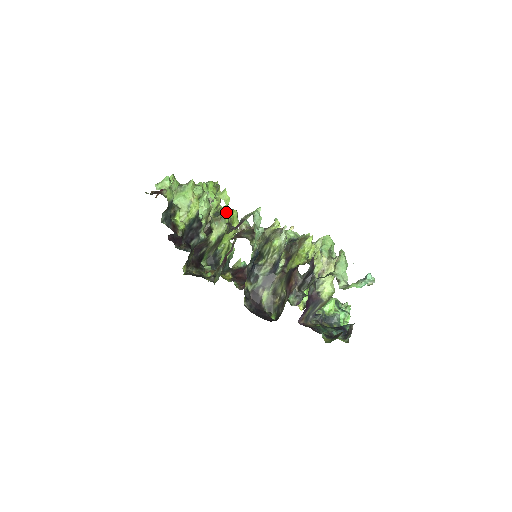
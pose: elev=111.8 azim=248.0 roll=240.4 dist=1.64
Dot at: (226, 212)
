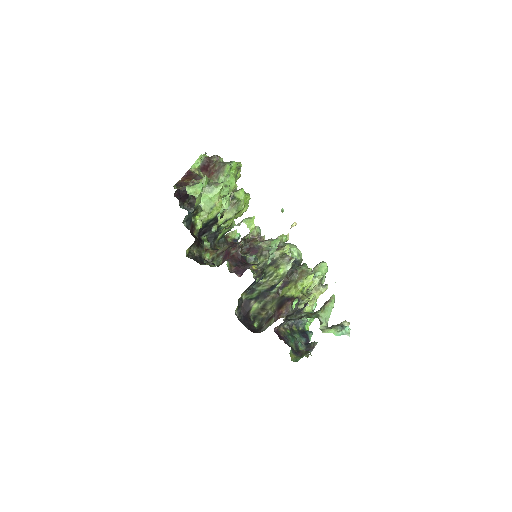
Dot at: (241, 202)
